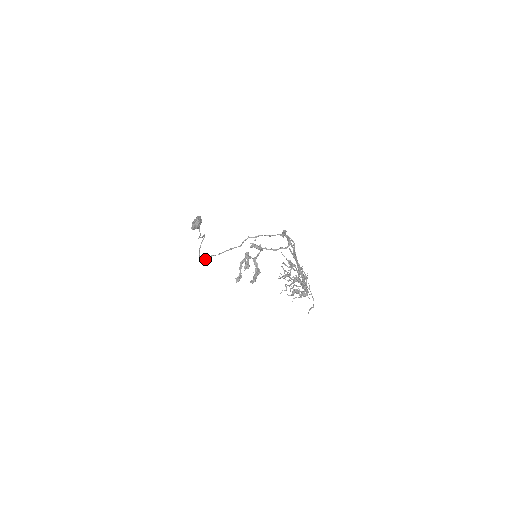
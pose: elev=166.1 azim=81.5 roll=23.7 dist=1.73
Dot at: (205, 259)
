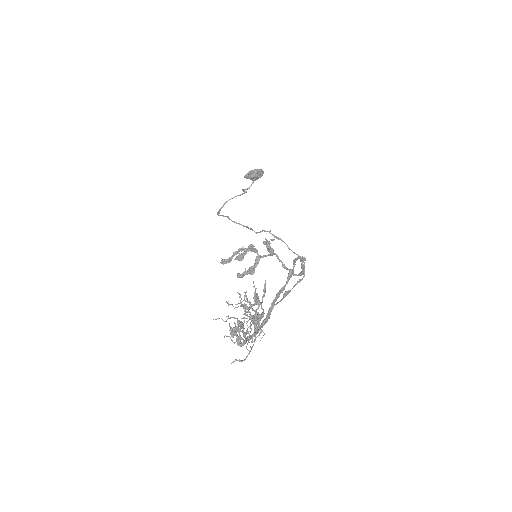
Dot at: occluded
